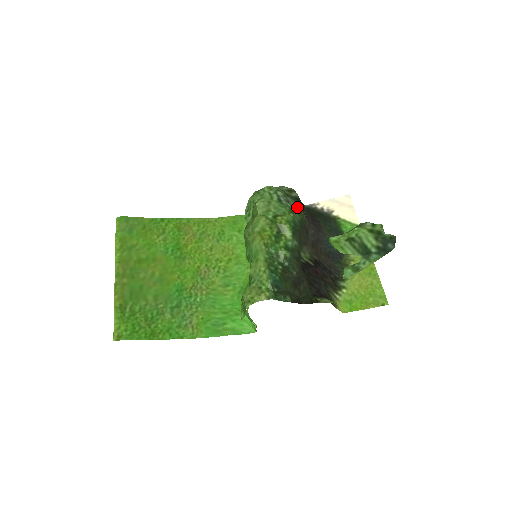
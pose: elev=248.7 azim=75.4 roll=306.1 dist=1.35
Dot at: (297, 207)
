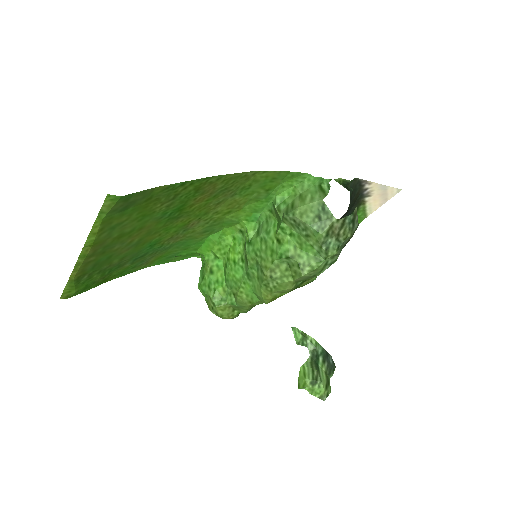
Dot at: occluded
